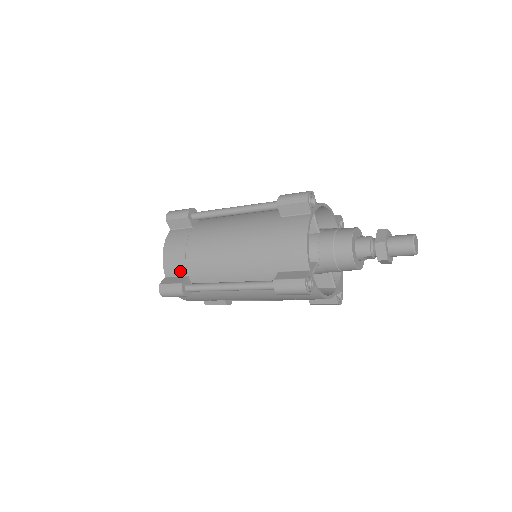
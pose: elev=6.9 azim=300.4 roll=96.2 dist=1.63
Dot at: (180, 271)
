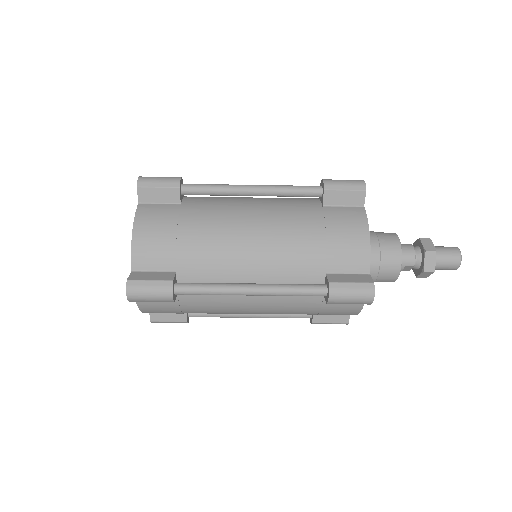
Dot at: (163, 263)
